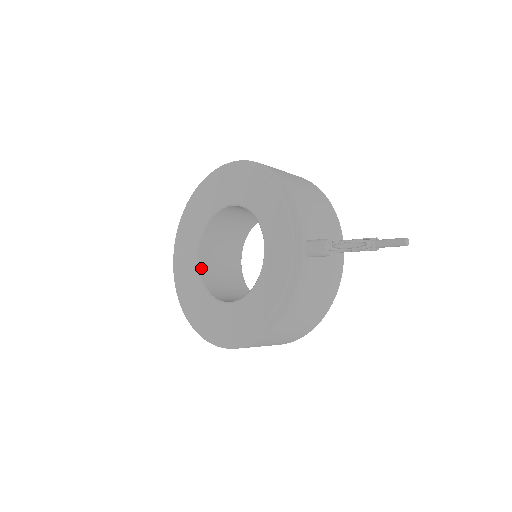
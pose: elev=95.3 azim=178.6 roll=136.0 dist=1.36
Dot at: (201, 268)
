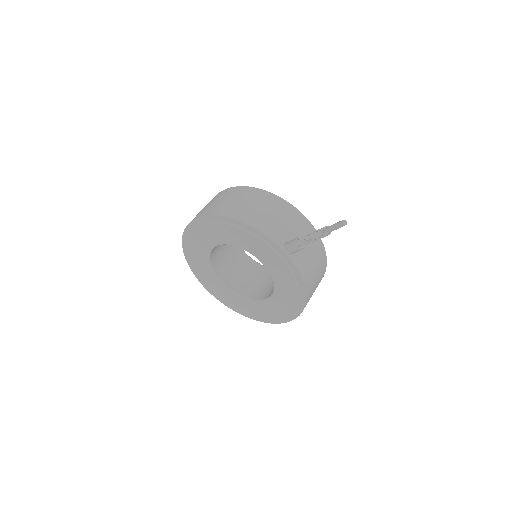
Dot at: (230, 287)
